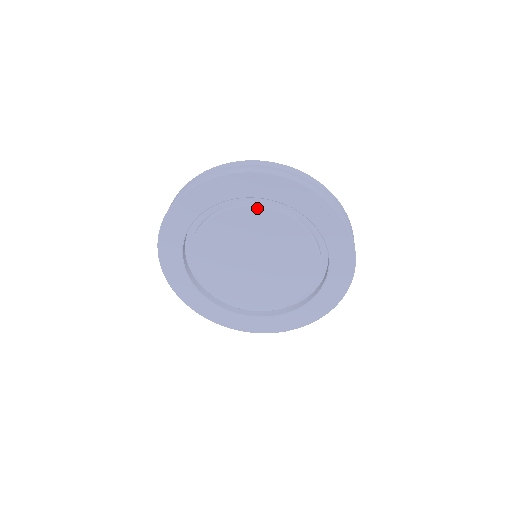
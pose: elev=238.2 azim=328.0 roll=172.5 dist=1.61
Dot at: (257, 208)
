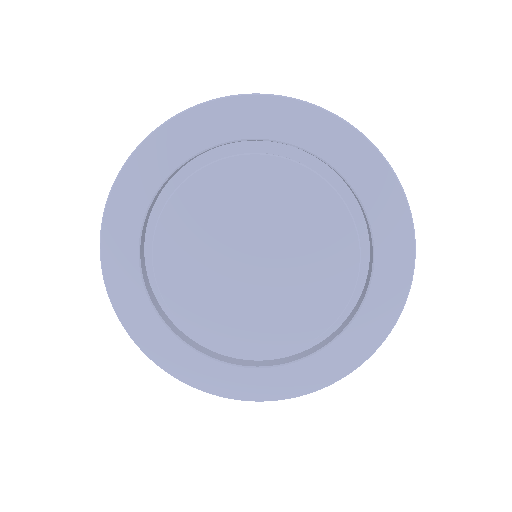
Dot at: (201, 173)
